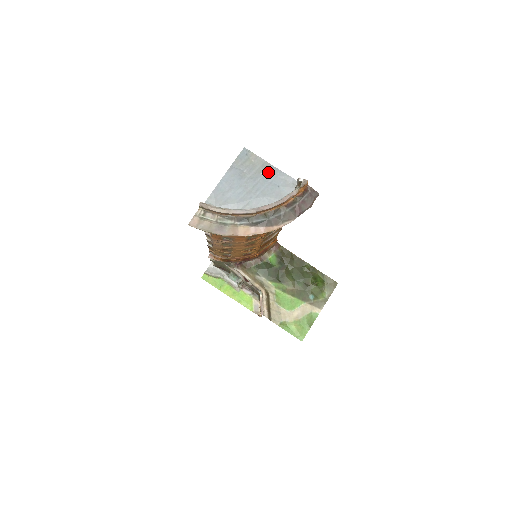
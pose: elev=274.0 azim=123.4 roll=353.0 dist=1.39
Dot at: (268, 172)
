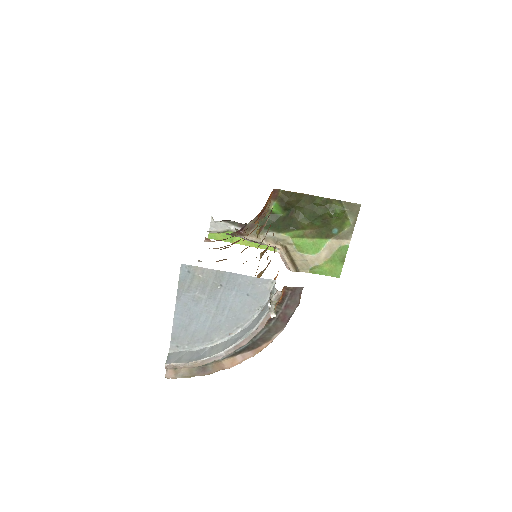
Dot at: (226, 282)
